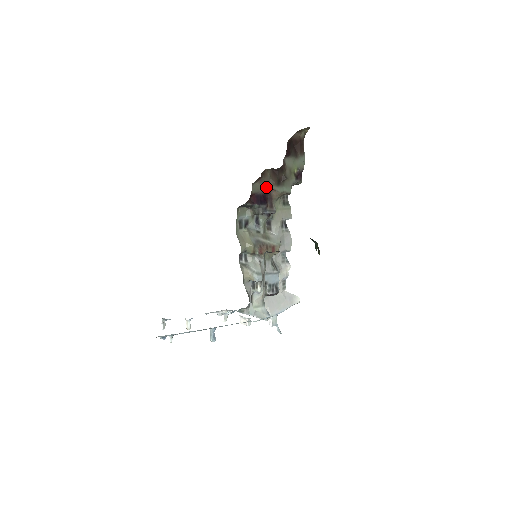
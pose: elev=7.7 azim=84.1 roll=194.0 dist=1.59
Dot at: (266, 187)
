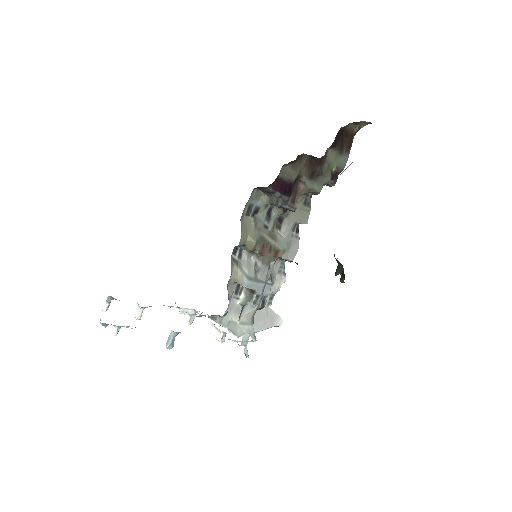
Dot at: (296, 175)
